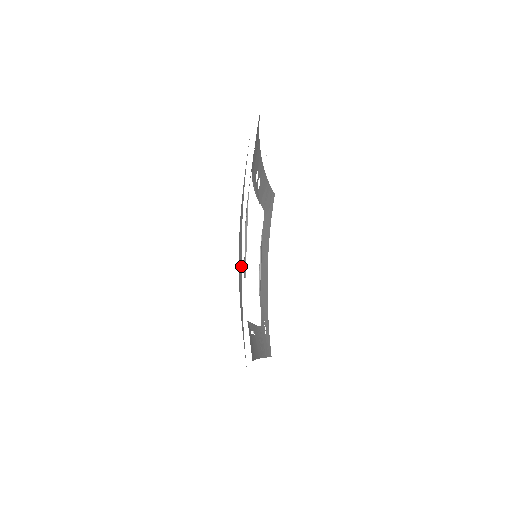
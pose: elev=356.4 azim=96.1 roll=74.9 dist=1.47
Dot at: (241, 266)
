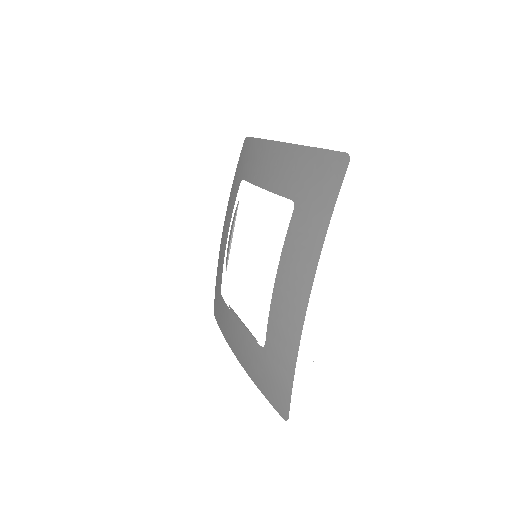
Dot at: occluded
